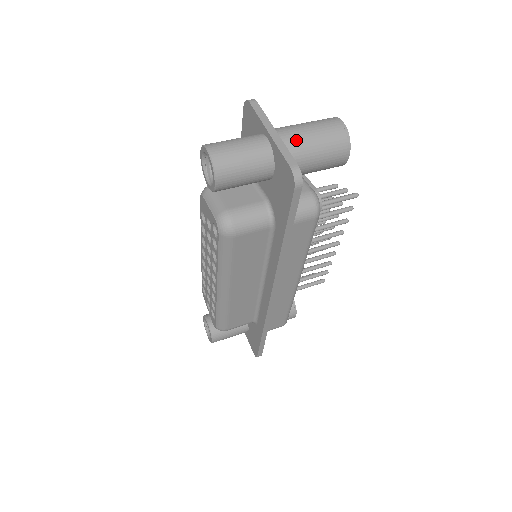
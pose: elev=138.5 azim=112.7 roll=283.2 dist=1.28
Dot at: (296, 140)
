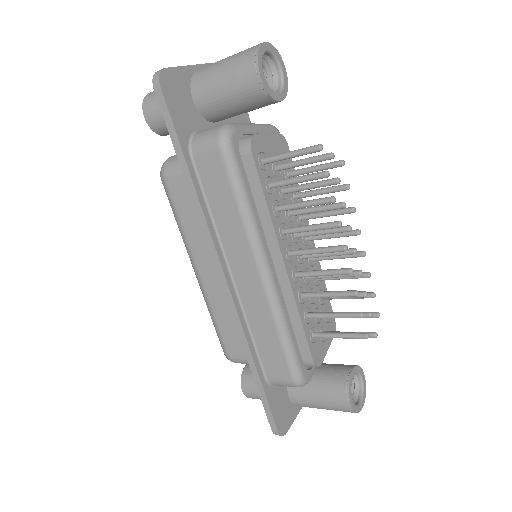
Dot at: (209, 66)
